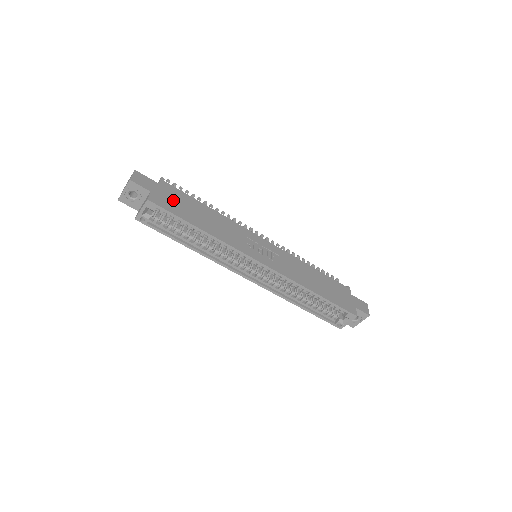
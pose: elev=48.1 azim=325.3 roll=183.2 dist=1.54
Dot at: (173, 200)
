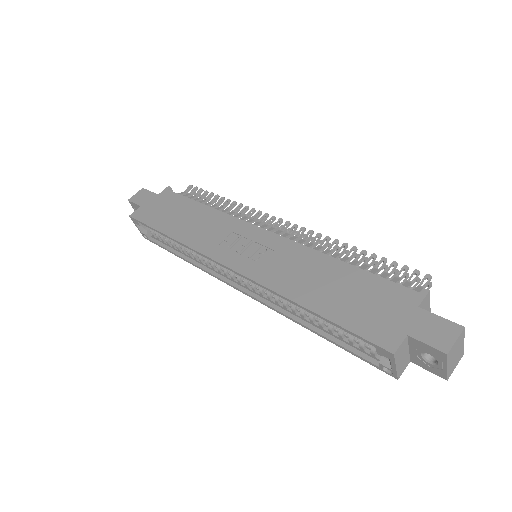
Dot at: (160, 209)
